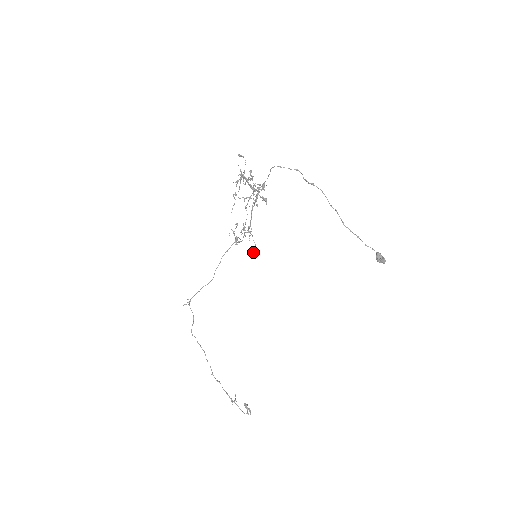
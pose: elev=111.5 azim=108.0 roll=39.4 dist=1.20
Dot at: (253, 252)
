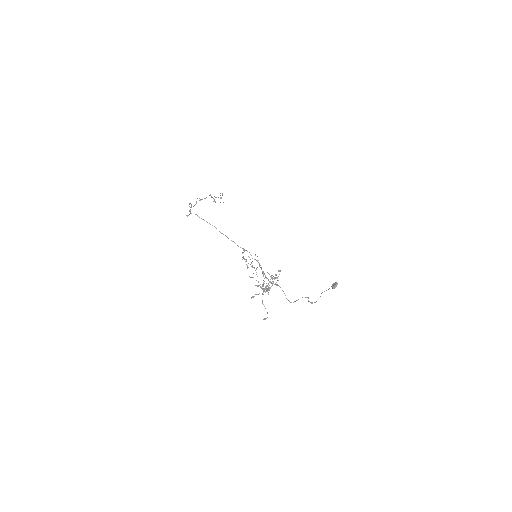
Dot at: (255, 254)
